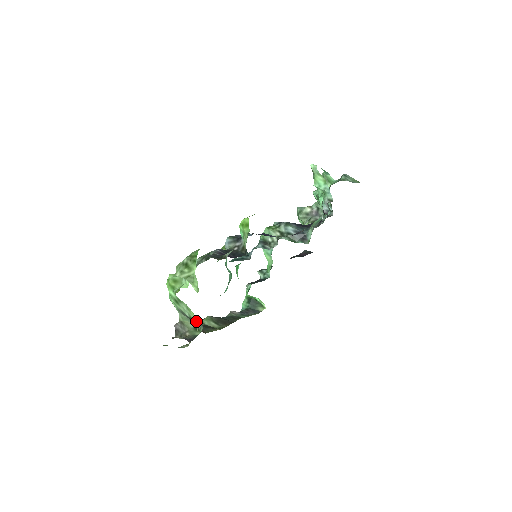
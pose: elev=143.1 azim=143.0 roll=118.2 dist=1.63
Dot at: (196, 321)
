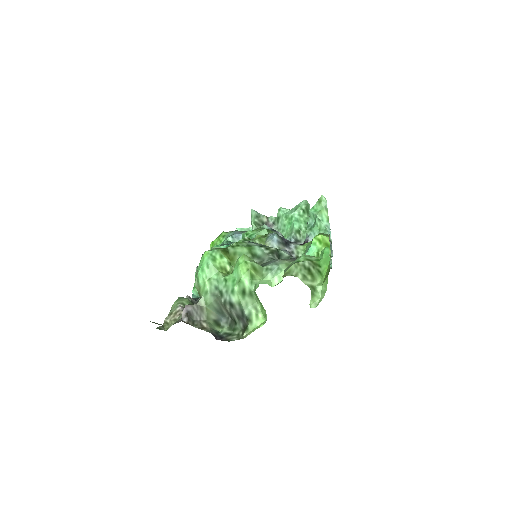
Dot at: (221, 314)
